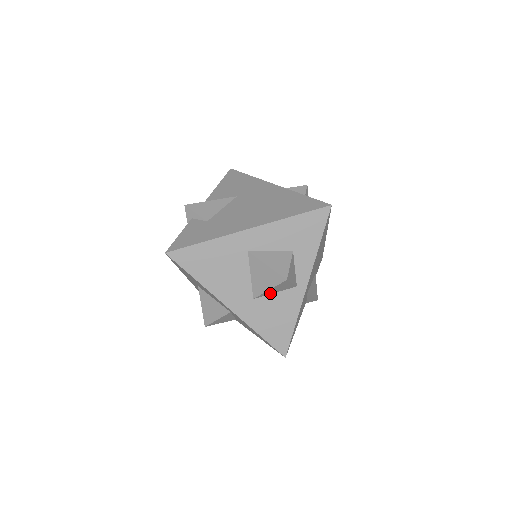
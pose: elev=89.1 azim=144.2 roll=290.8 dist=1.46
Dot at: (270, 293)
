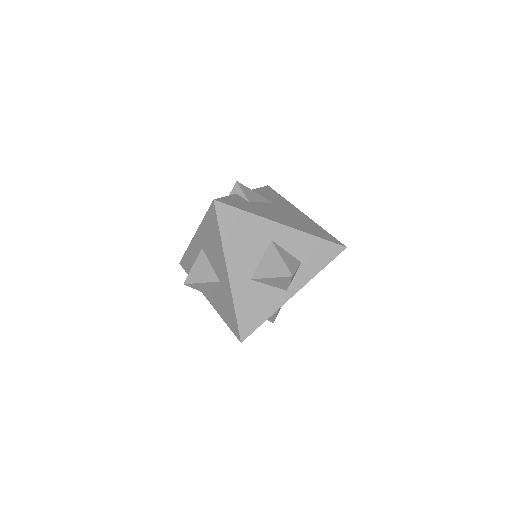
Dot at: (266, 282)
